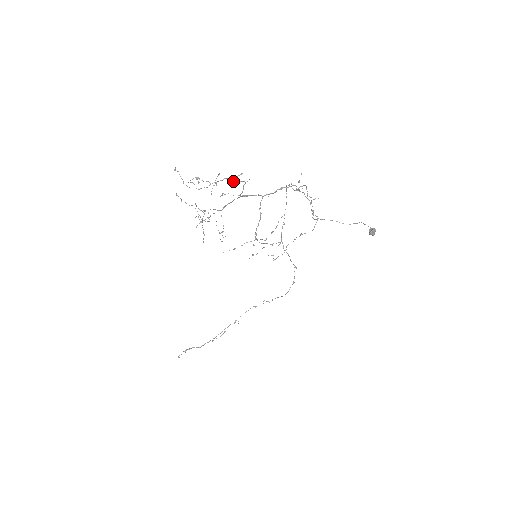
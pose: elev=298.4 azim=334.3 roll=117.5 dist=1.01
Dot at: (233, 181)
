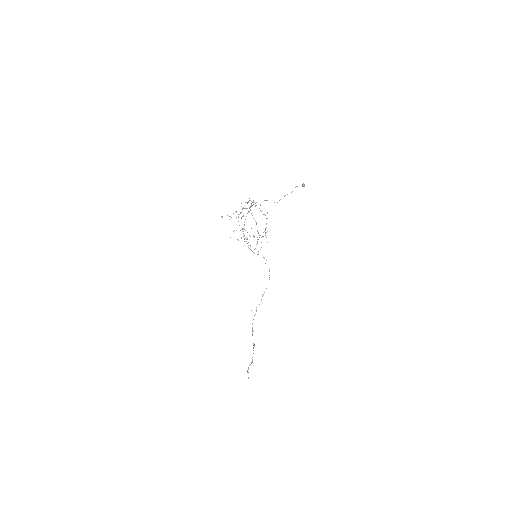
Dot at: (248, 202)
